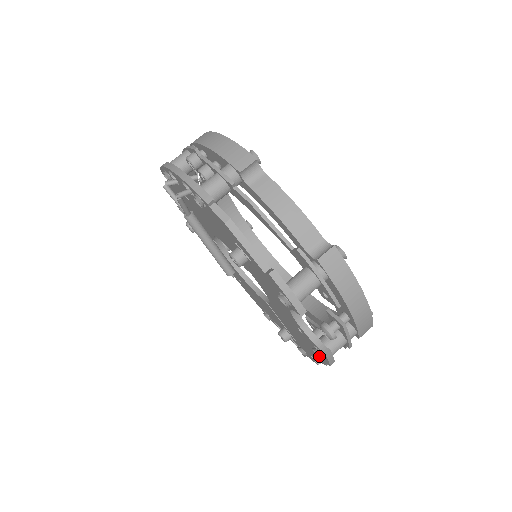
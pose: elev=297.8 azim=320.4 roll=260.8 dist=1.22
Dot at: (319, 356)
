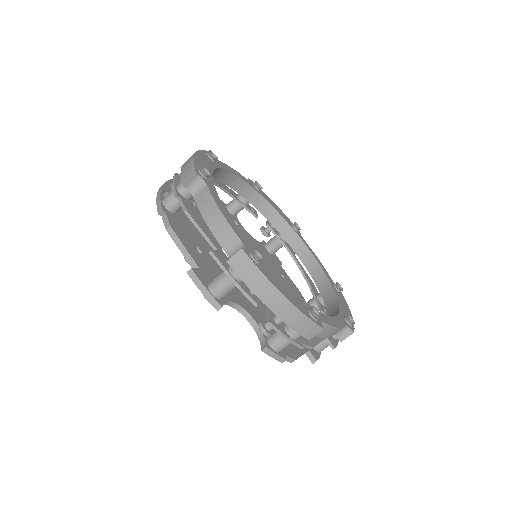
Dot at: occluded
